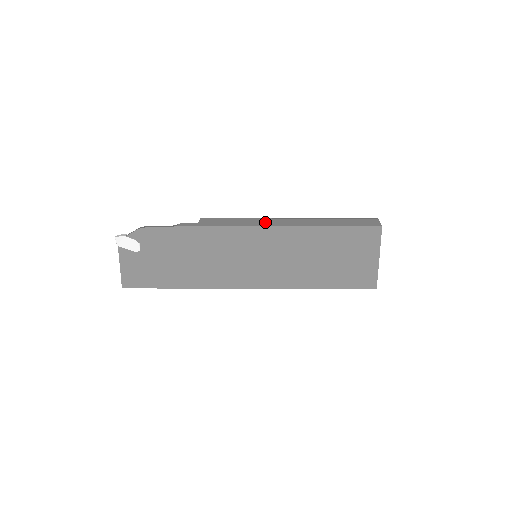
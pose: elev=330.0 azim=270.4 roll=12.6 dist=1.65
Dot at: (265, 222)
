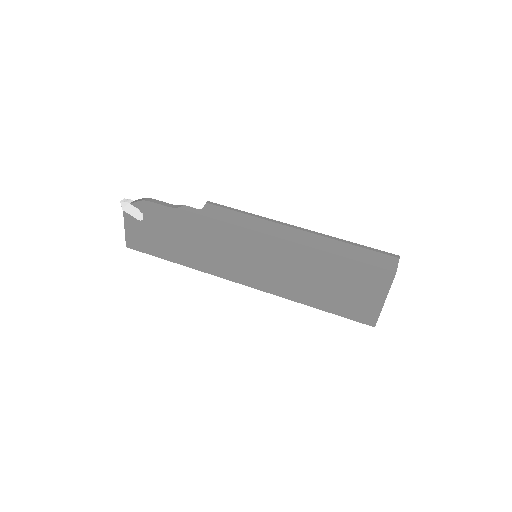
Dot at: (269, 228)
